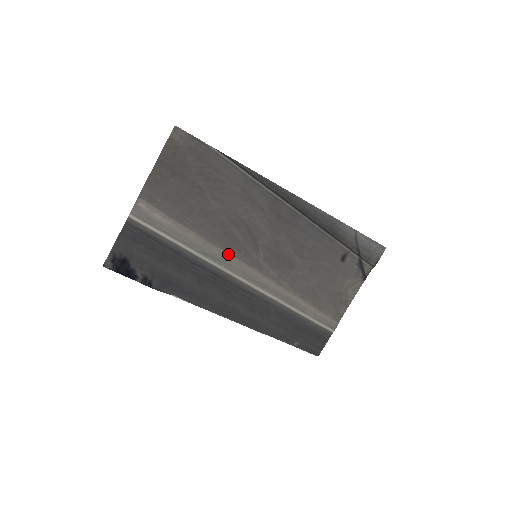
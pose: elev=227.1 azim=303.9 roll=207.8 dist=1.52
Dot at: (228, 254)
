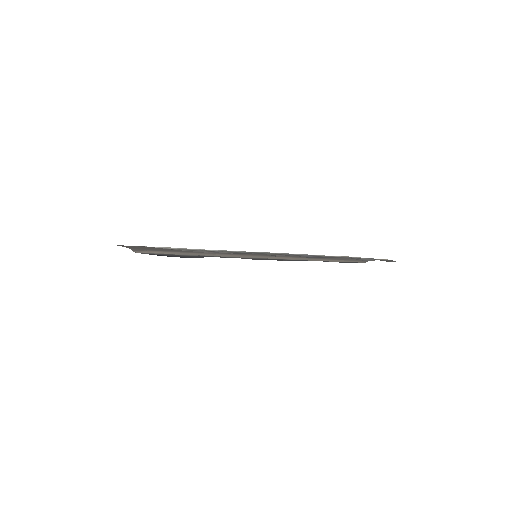
Dot at: (230, 255)
